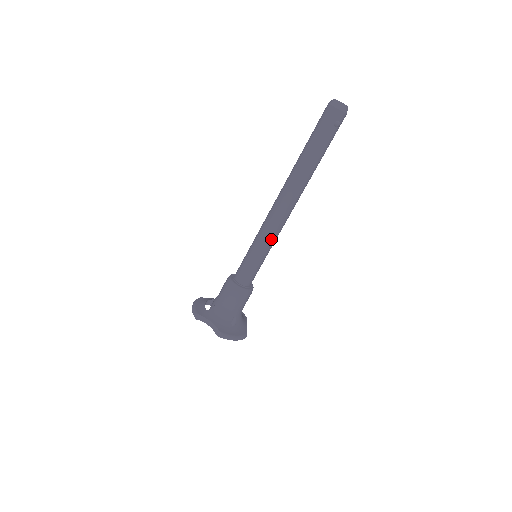
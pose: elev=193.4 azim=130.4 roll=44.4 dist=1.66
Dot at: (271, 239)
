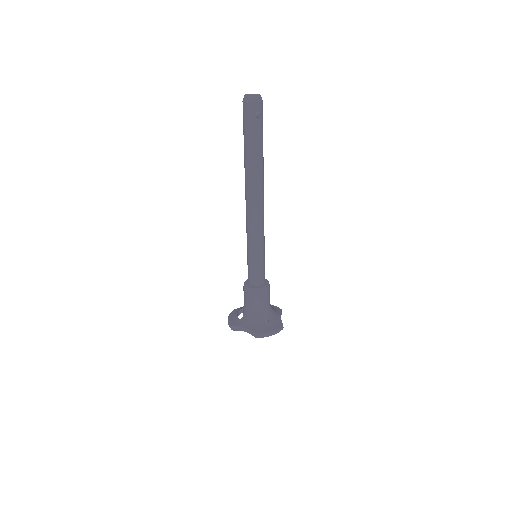
Dot at: (258, 237)
